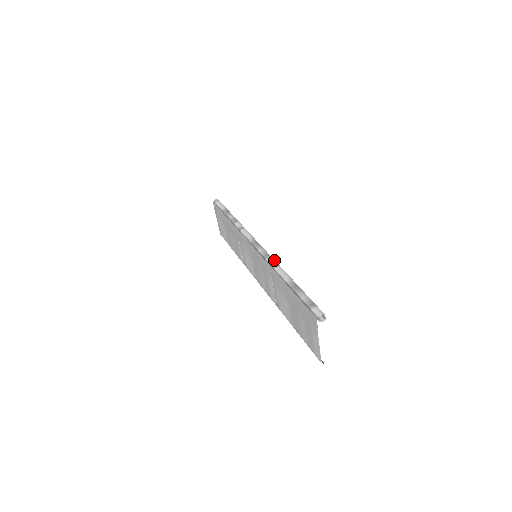
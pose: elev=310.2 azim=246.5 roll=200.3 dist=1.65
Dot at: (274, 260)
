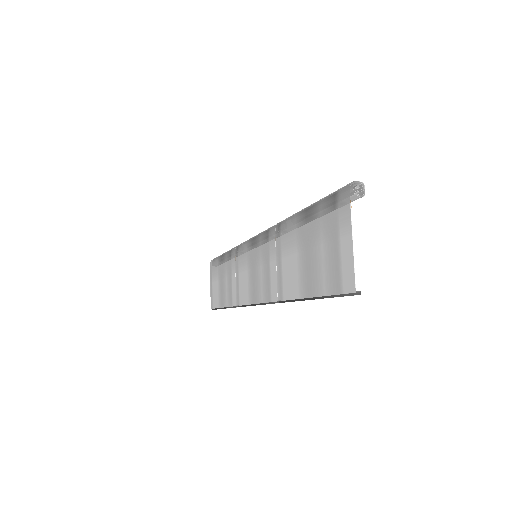
Dot at: occluded
